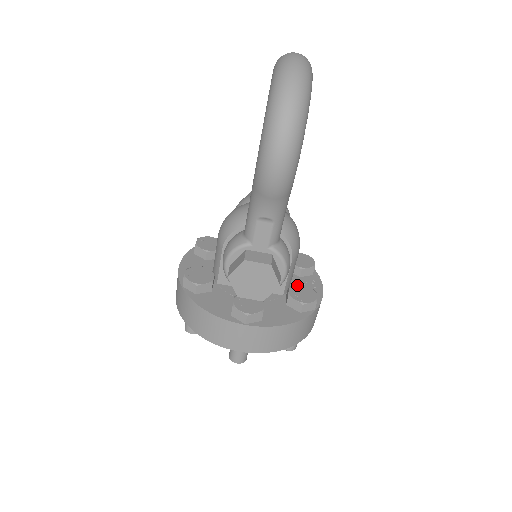
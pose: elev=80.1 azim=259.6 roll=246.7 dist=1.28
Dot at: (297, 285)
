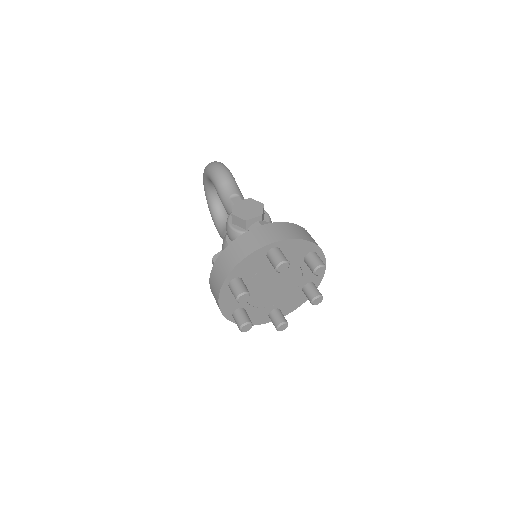
Dot at: occluded
